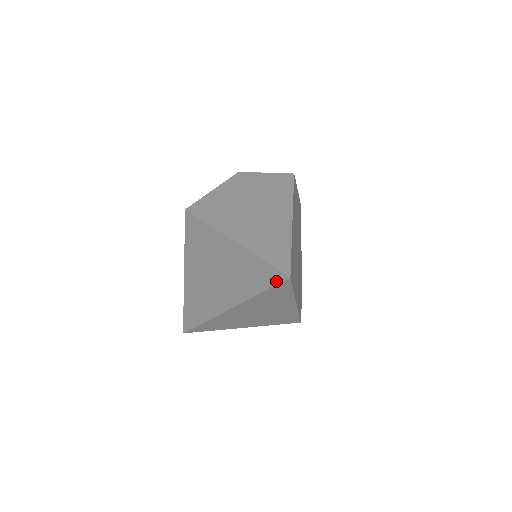
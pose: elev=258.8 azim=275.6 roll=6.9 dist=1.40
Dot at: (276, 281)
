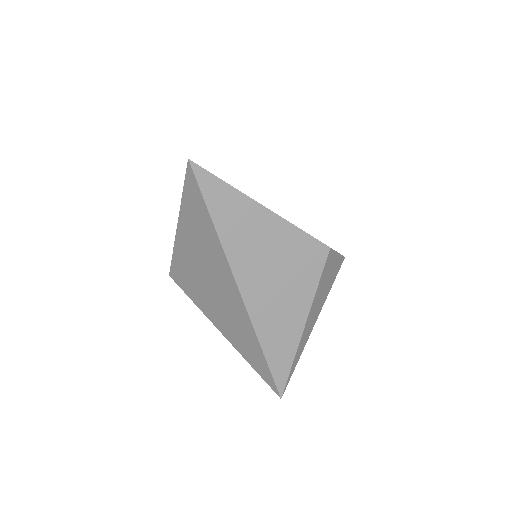
Dot at: (195, 182)
